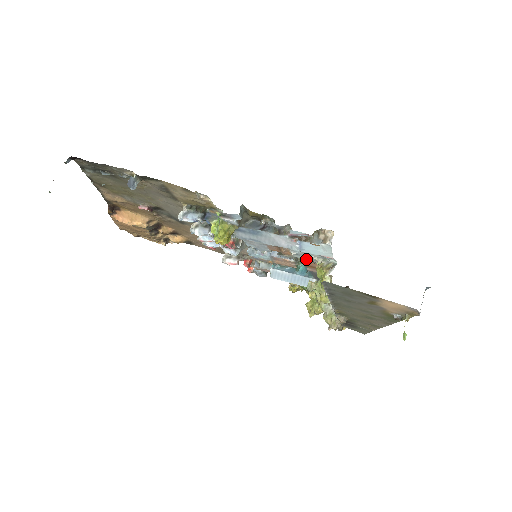
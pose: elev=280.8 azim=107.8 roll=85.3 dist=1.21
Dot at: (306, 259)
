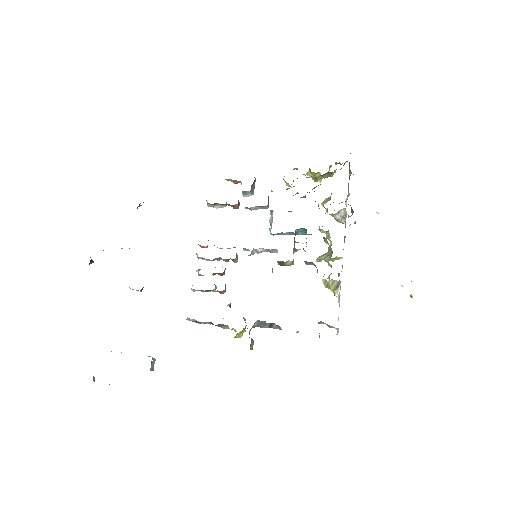
Dot at: (308, 264)
